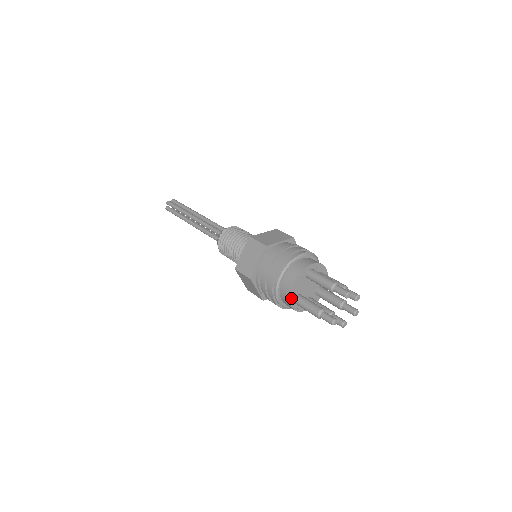
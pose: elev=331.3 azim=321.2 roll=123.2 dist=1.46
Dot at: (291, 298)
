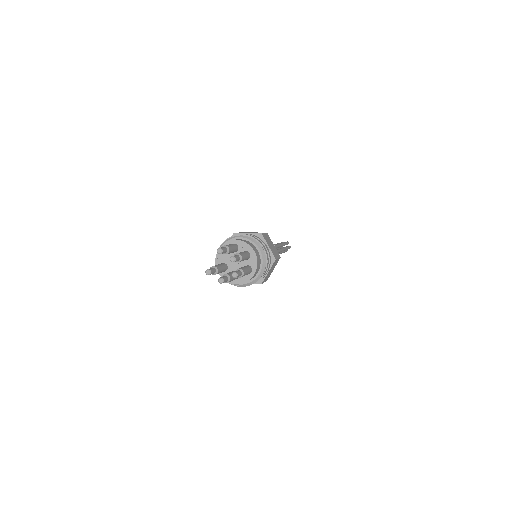
Dot at: (217, 264)
